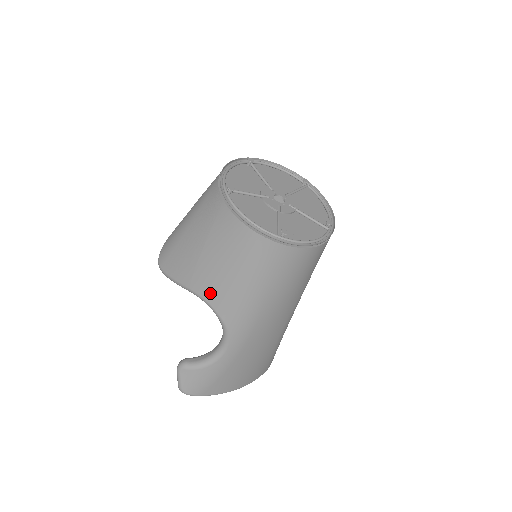
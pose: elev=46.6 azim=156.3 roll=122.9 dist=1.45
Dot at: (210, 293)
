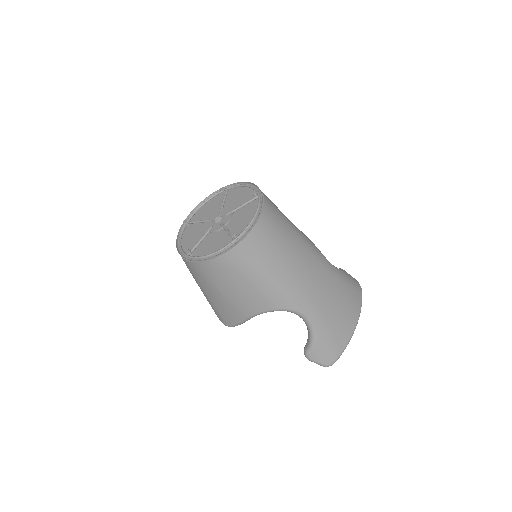
Dot at: (257, 307)
